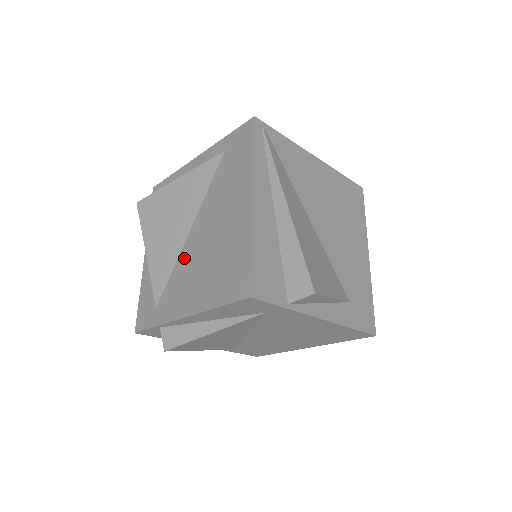
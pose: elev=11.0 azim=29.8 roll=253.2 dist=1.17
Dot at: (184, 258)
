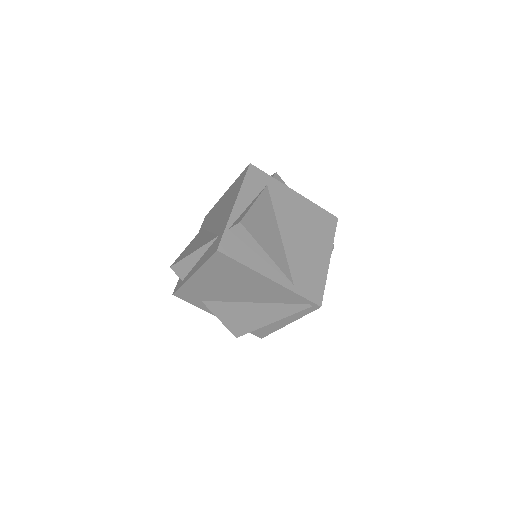
Dot at: (215, 226)
